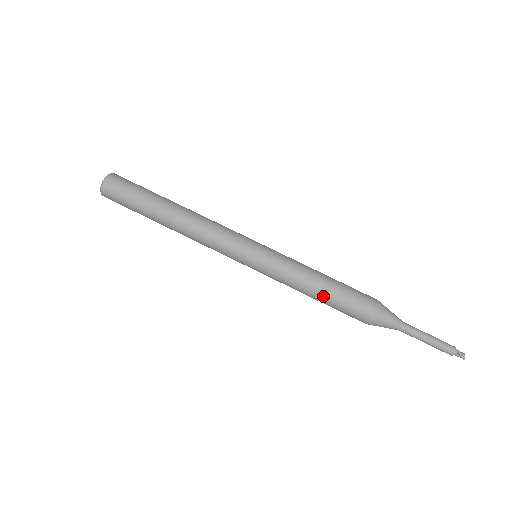
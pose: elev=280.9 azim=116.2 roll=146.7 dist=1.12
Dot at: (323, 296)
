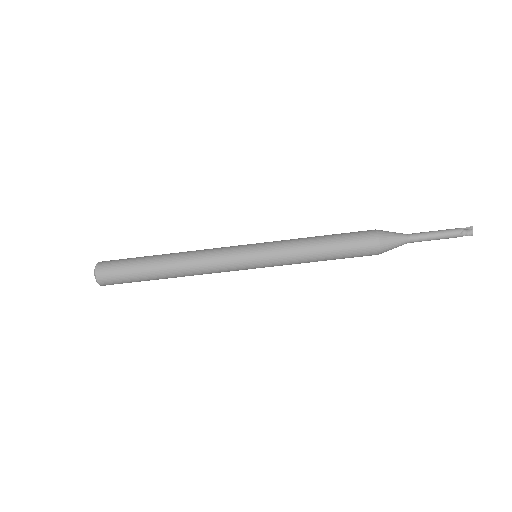
Dot at: occluded
